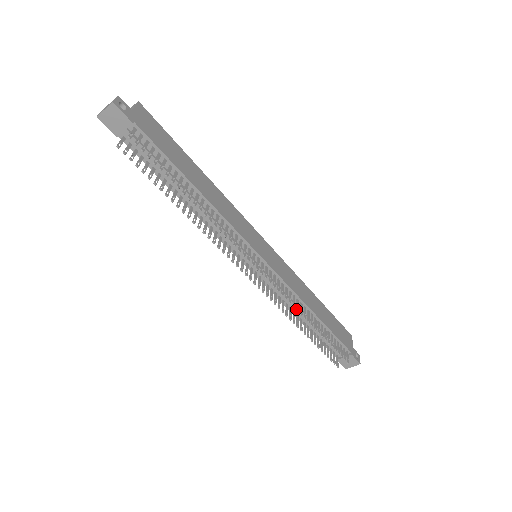
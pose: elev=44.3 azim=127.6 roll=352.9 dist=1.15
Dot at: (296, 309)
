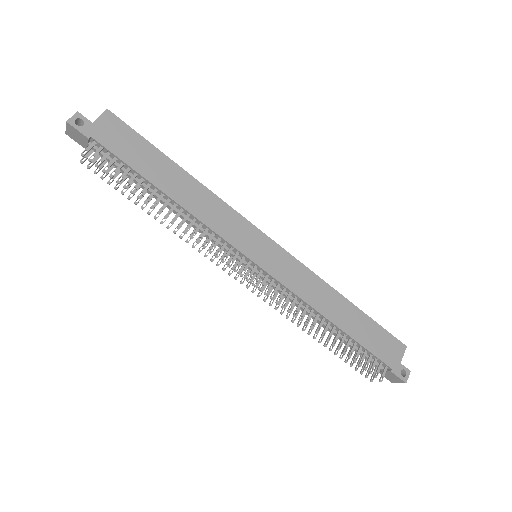
Dot at: occluded
